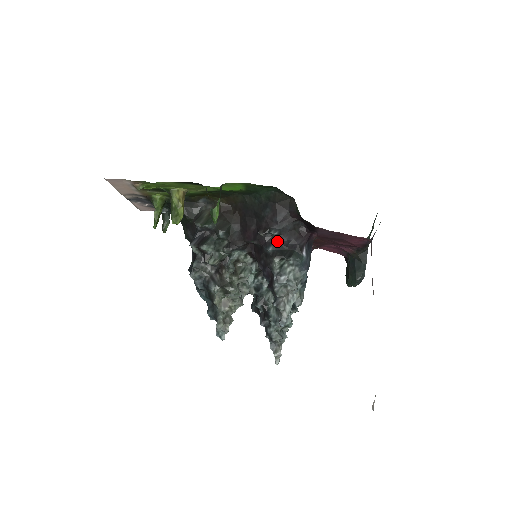
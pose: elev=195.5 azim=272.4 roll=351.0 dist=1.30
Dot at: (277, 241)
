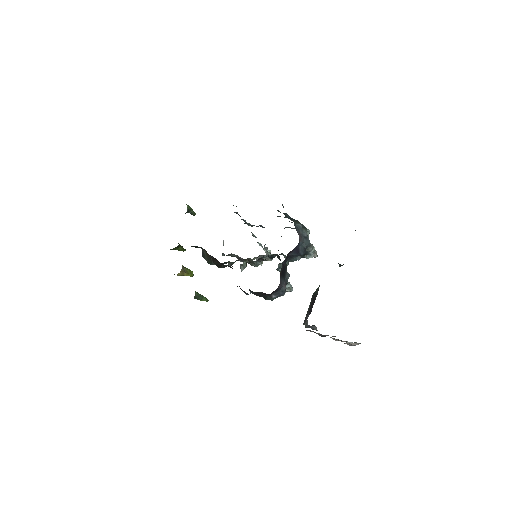
Dot at: (252, 292)
